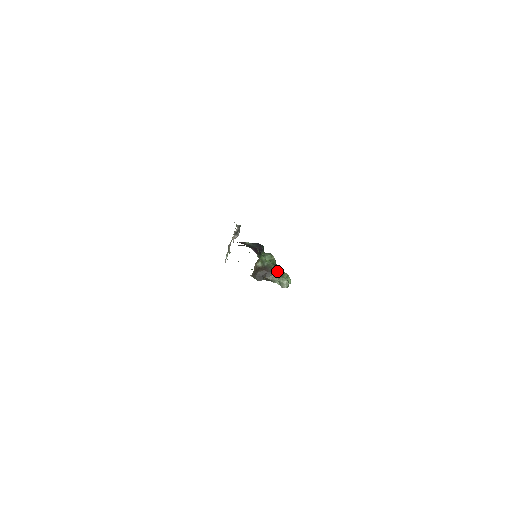
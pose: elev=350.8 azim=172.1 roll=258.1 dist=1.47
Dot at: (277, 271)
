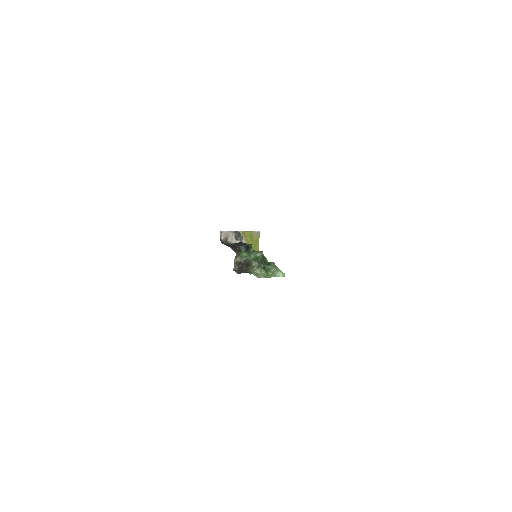
Dot at: (254, 264)
